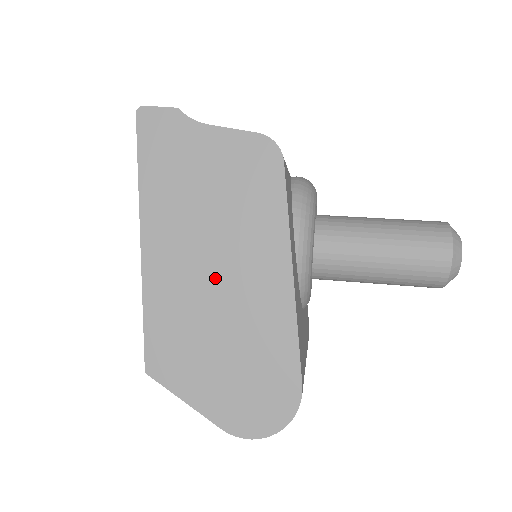
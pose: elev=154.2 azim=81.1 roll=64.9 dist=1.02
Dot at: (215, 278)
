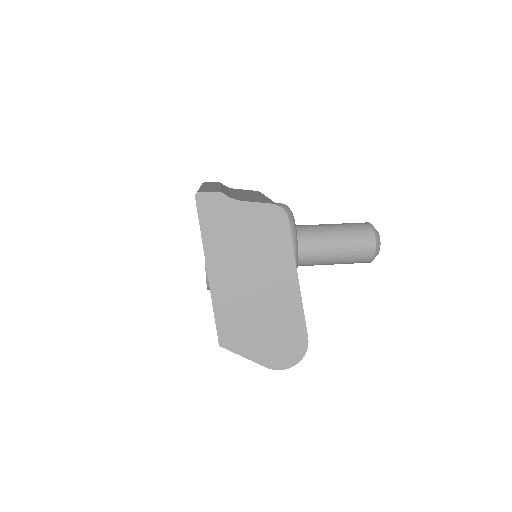
Dot at: (255, 288)
